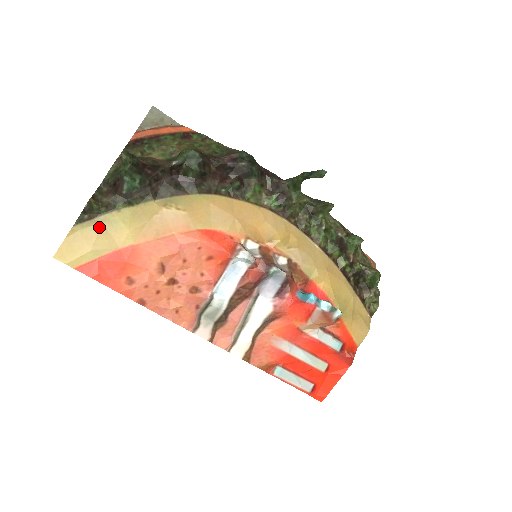
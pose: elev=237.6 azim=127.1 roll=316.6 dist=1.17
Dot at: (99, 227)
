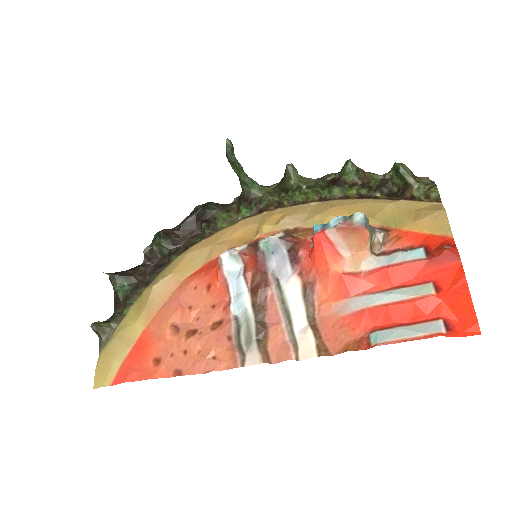
Dot at: (115, 339)
